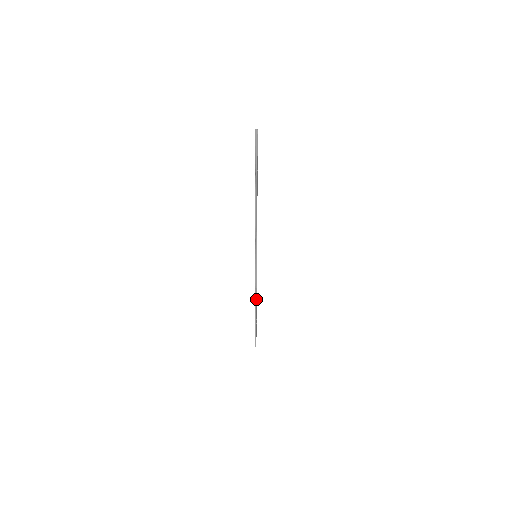
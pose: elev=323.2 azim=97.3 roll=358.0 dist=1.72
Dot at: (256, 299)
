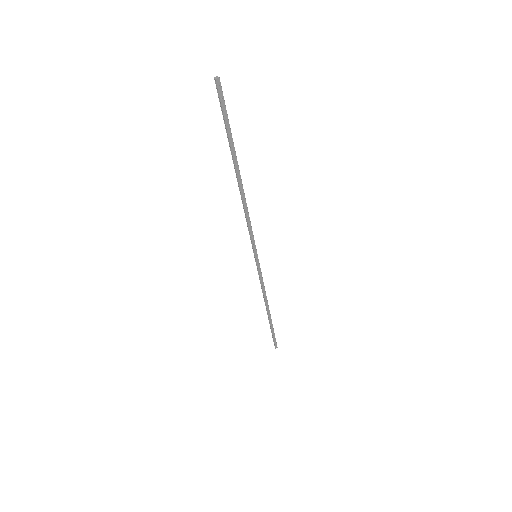
Dot at: (265, 302)
